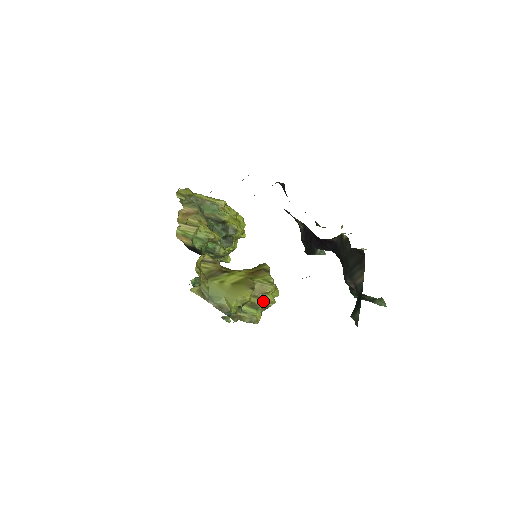
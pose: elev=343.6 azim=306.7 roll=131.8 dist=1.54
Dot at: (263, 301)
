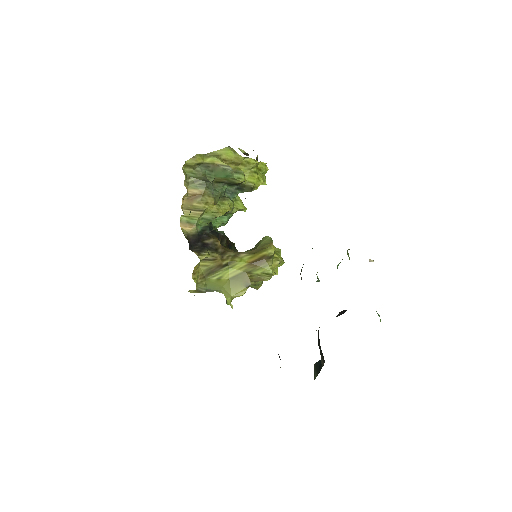
Dot at: occluded
